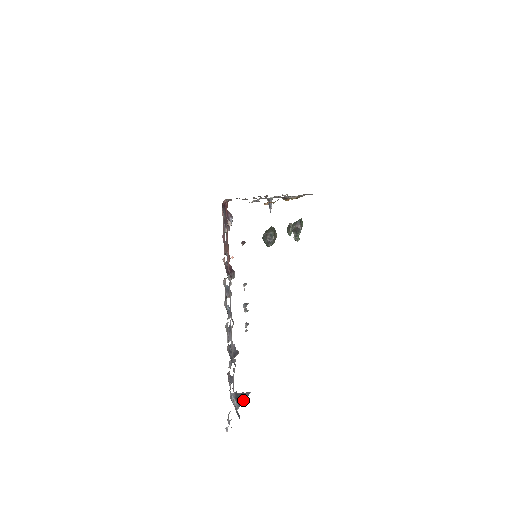
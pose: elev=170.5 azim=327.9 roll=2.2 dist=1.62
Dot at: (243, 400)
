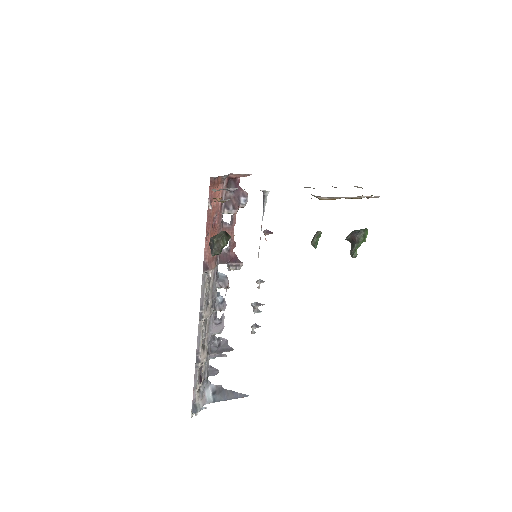
Dot at: (226, 398)
